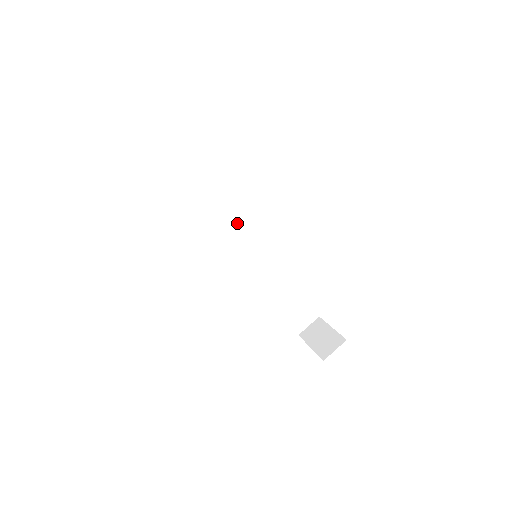
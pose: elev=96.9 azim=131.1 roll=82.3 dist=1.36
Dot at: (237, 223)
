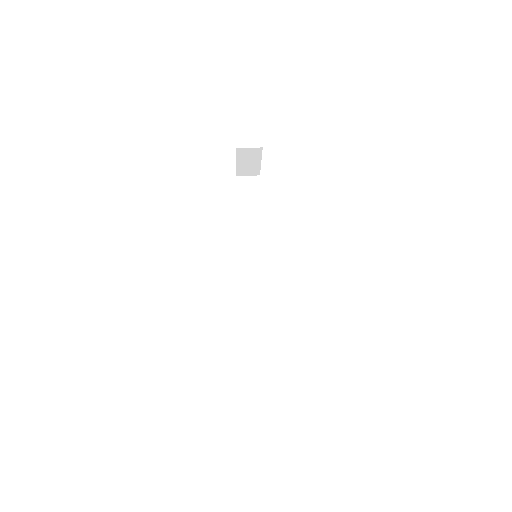
Dot at: (260, 244)
